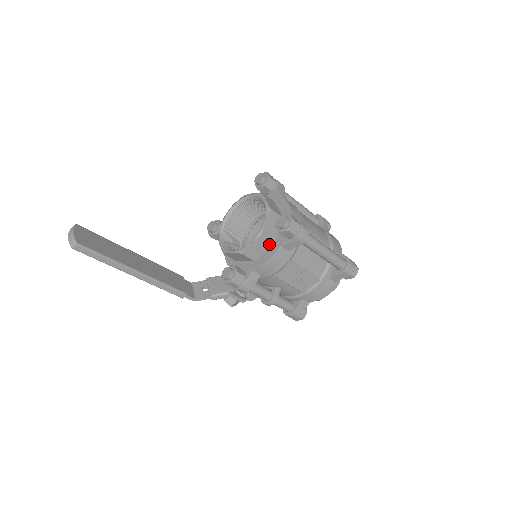
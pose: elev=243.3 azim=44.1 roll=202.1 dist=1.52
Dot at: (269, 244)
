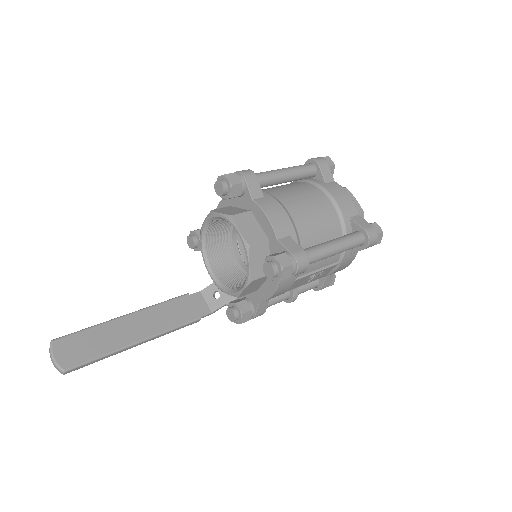
Dot at: (265, 278)
